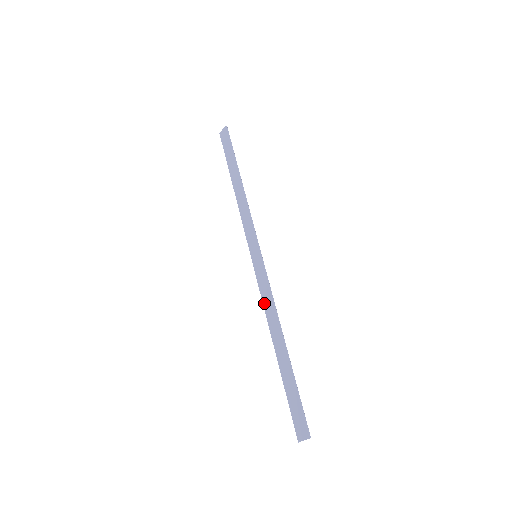
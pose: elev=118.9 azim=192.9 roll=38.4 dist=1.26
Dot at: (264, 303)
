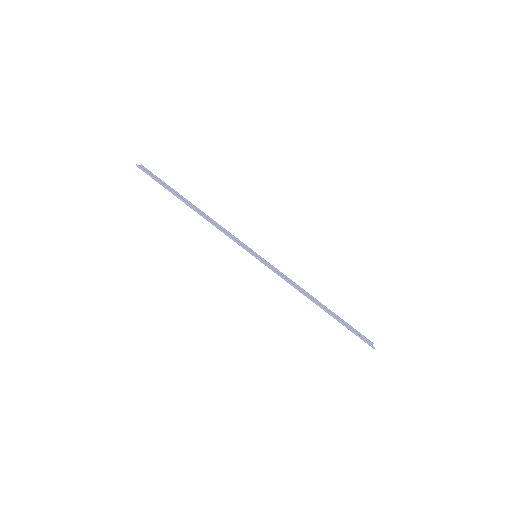
Dot at: (289, 281)
